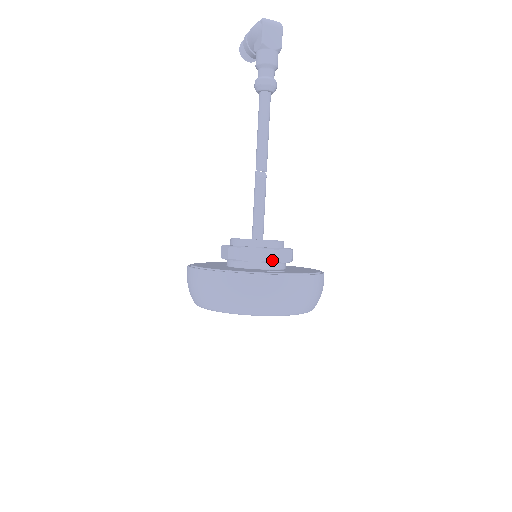
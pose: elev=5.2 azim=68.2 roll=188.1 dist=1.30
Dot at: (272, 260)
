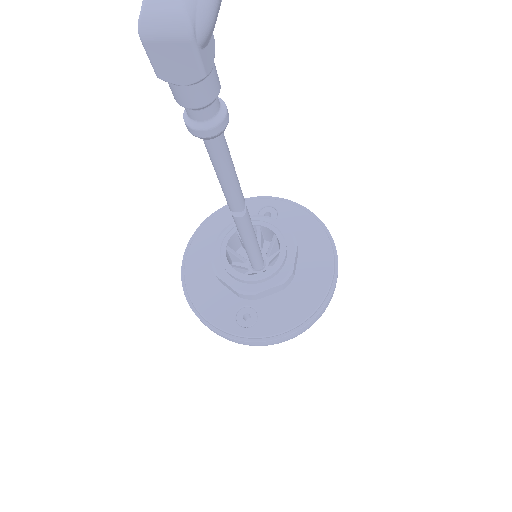
Dot at: (249, 299)
